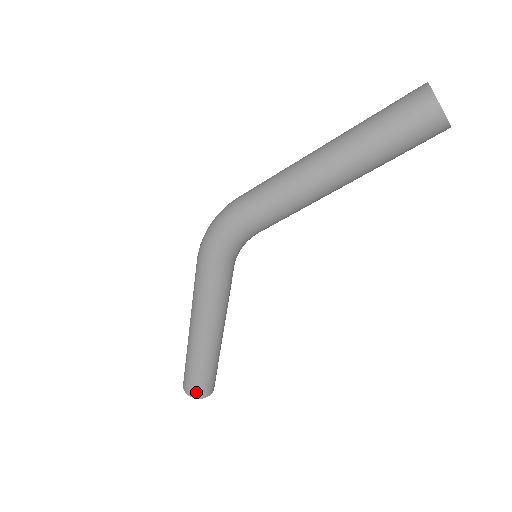
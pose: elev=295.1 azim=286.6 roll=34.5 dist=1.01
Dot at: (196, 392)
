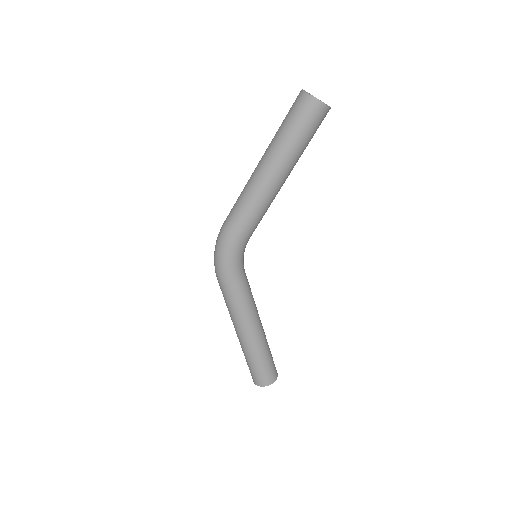
Dot at: (266, 380)
